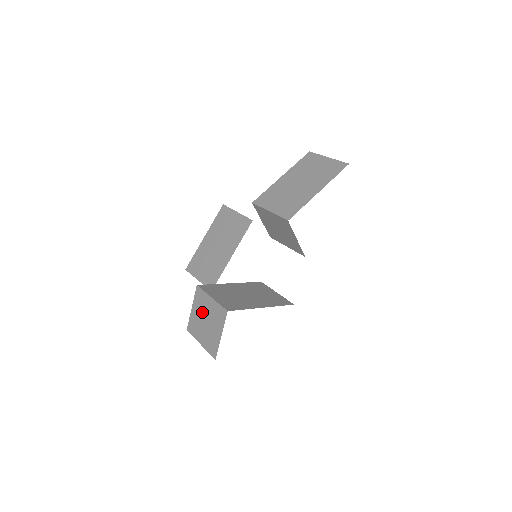
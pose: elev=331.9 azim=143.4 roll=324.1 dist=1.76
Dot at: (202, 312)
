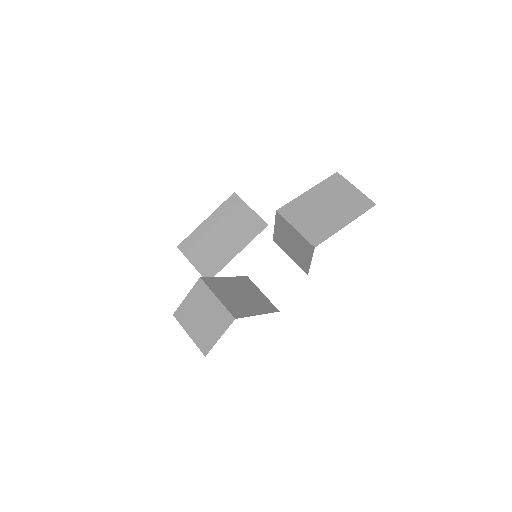
Dot at: (200, 306)
